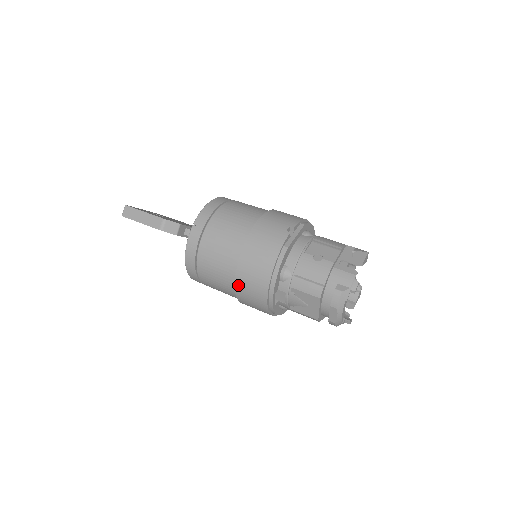
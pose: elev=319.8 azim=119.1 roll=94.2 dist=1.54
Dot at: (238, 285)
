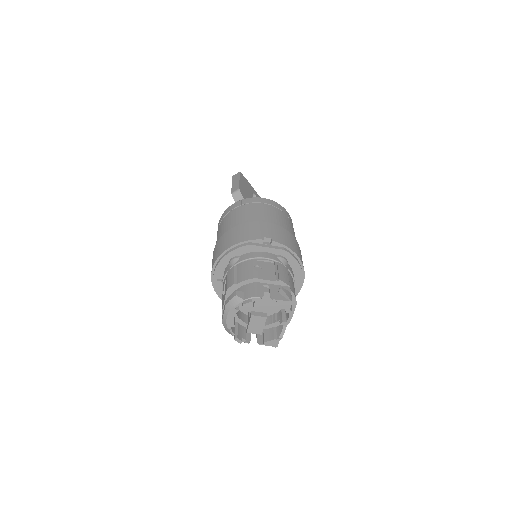
Dot at: occluded
